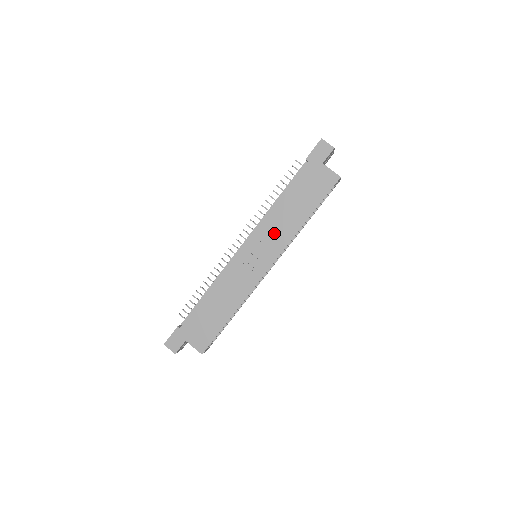
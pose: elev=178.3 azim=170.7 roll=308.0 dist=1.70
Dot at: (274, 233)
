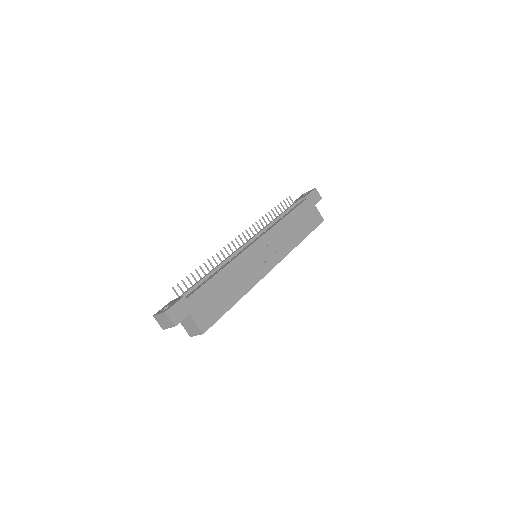
Dot at: (280, 240)
